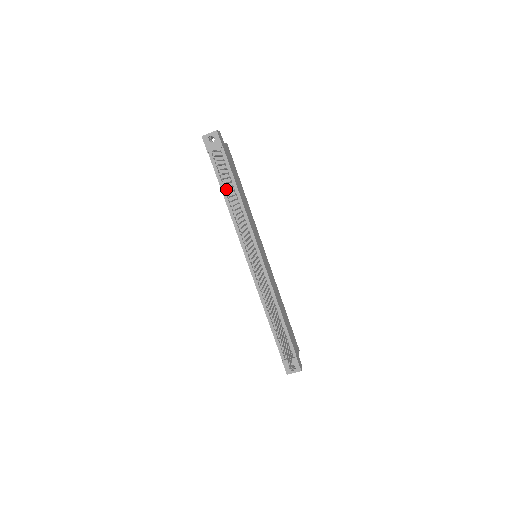
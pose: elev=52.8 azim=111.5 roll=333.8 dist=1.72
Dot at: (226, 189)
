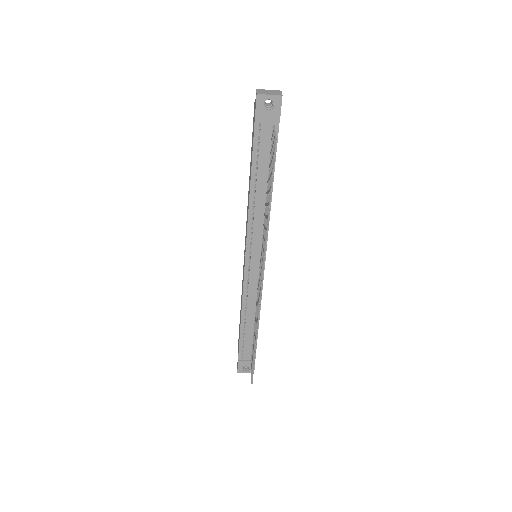
Dot at: (258, 175)
